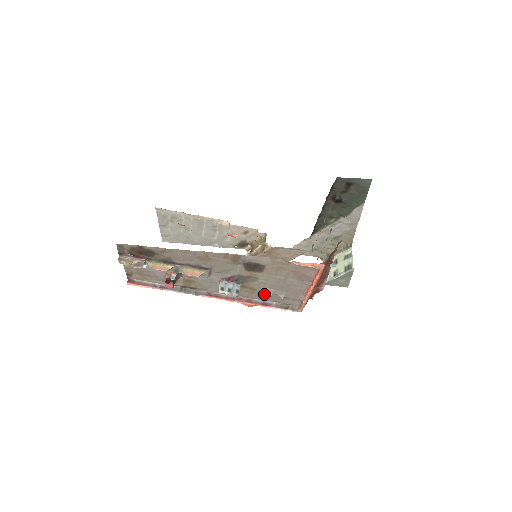
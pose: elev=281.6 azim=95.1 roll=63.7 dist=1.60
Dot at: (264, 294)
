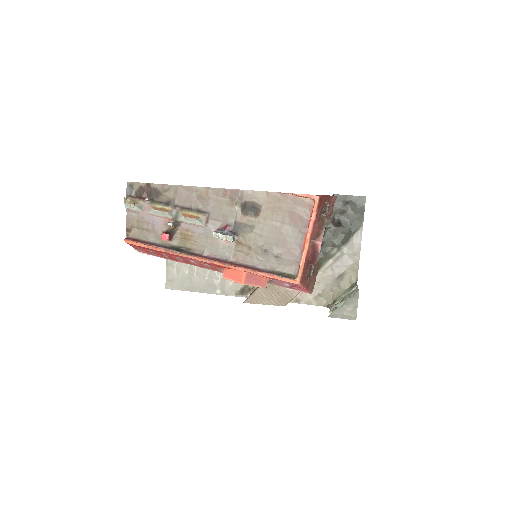
Dot at: (260, 256)
